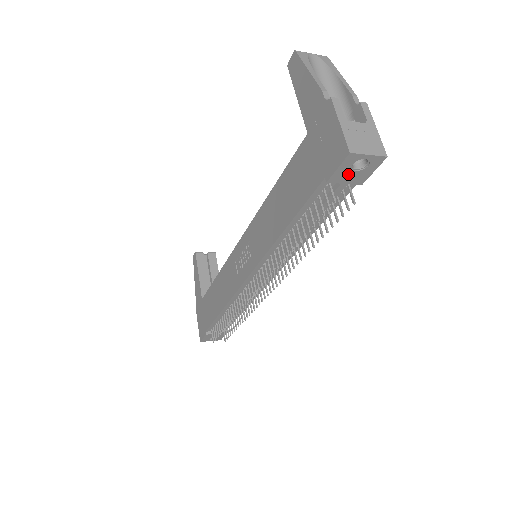
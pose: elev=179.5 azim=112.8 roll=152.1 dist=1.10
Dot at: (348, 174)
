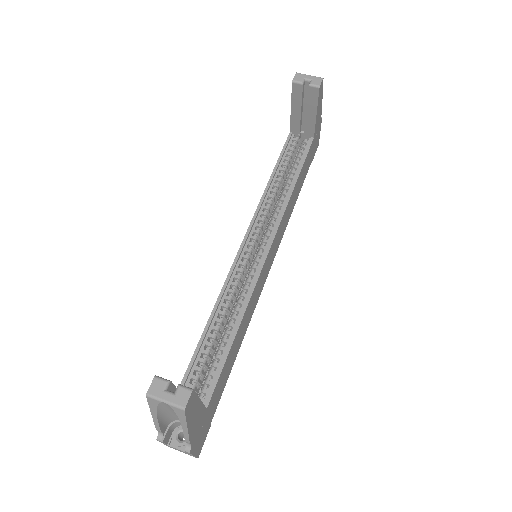
Dot at: occluded
